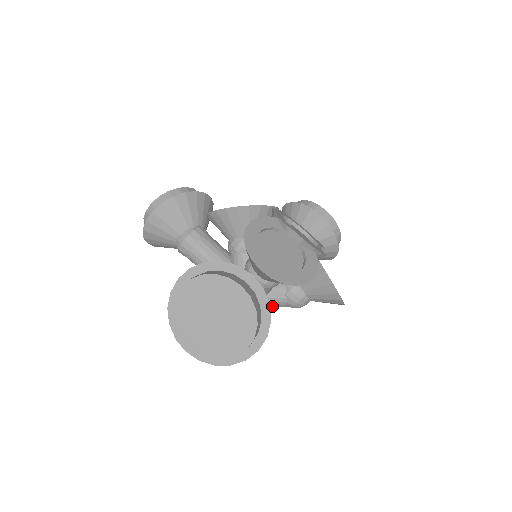
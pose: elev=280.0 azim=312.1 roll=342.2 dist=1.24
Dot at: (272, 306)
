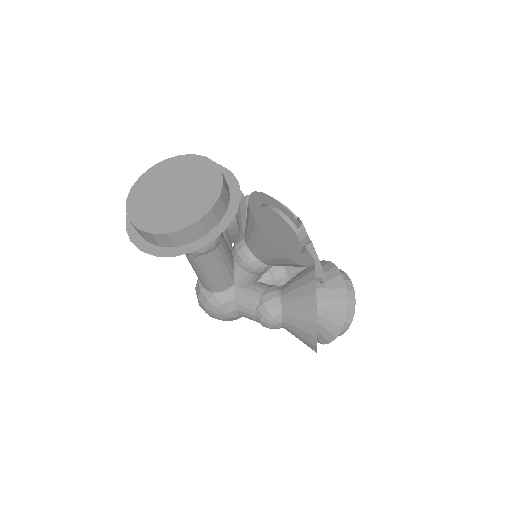
Dot at: (240, 307)
